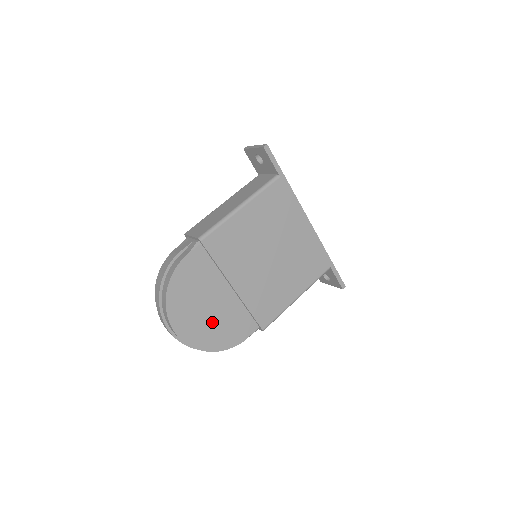
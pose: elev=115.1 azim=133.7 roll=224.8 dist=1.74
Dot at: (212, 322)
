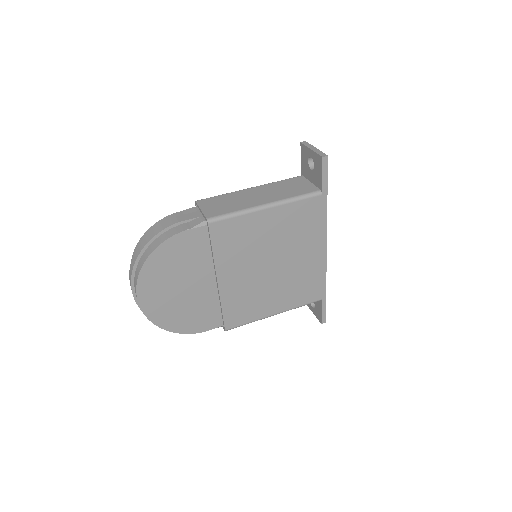
Dot at: (180, 303)
